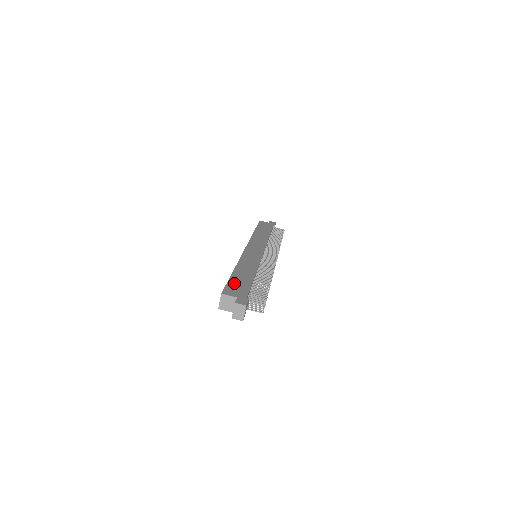
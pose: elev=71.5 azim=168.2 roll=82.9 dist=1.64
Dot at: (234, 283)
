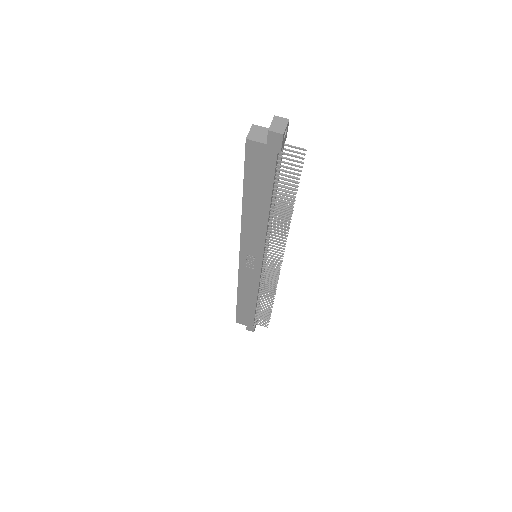
Dot at: occluded
